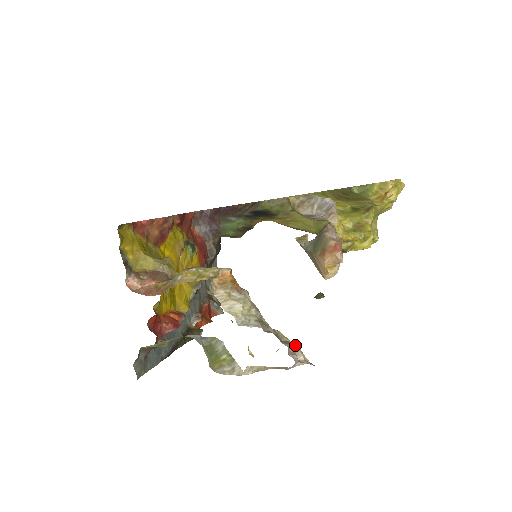
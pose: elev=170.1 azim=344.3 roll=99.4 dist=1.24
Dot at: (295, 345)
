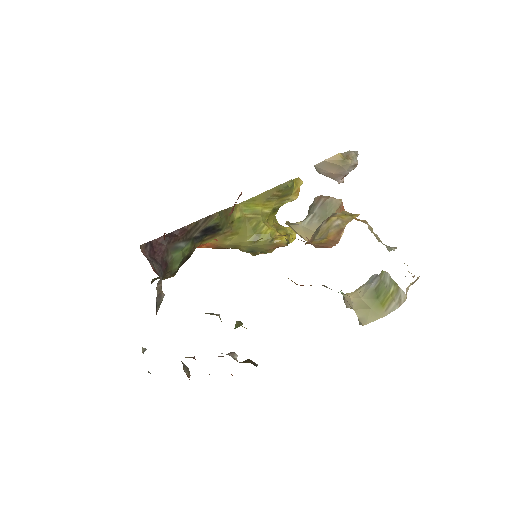
Dot at: (404, 263)
